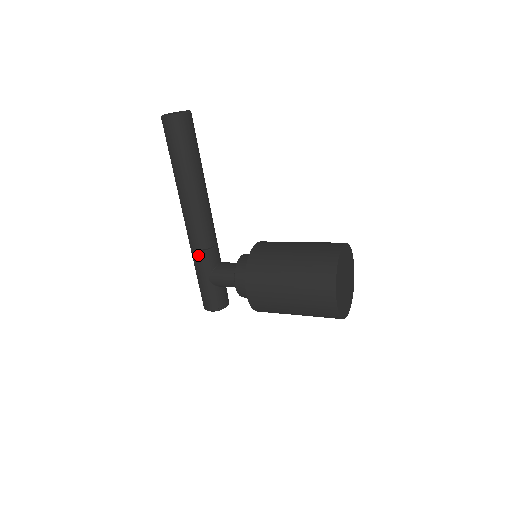
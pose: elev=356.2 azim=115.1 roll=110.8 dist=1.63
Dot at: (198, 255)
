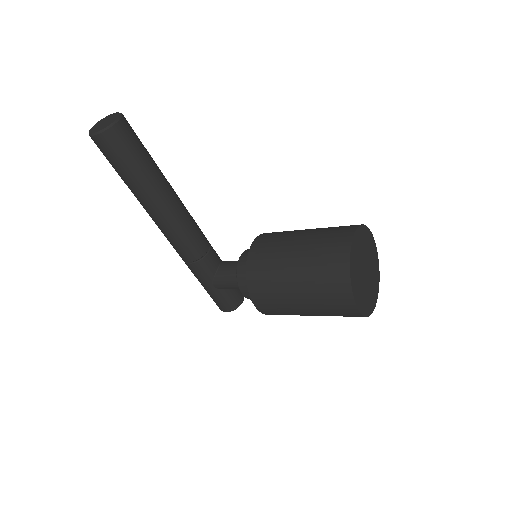
Dot at: (192, 266)
